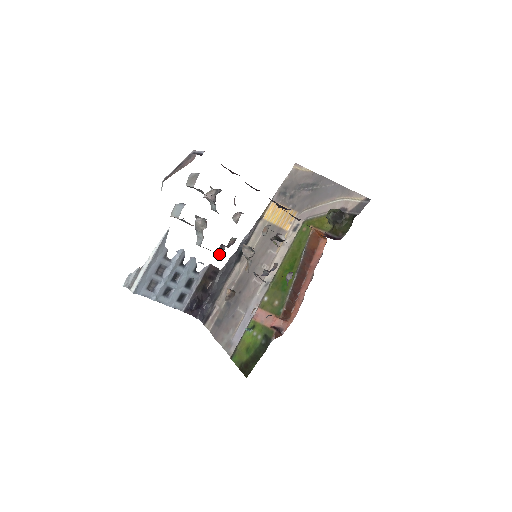
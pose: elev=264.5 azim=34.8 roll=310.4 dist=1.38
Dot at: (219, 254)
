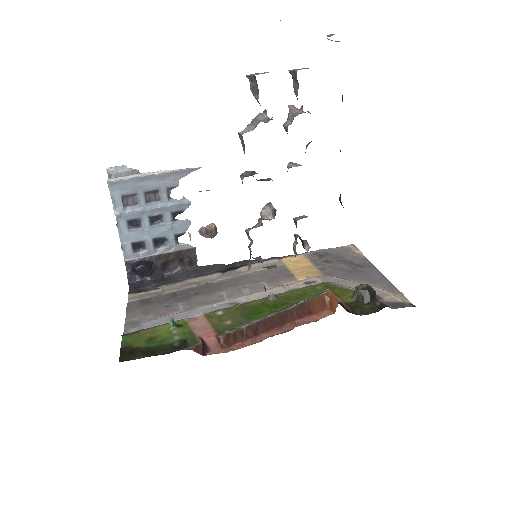
Dot at: (245, 174)
